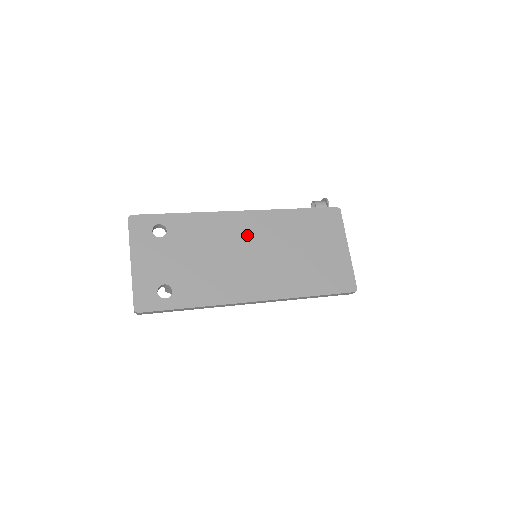
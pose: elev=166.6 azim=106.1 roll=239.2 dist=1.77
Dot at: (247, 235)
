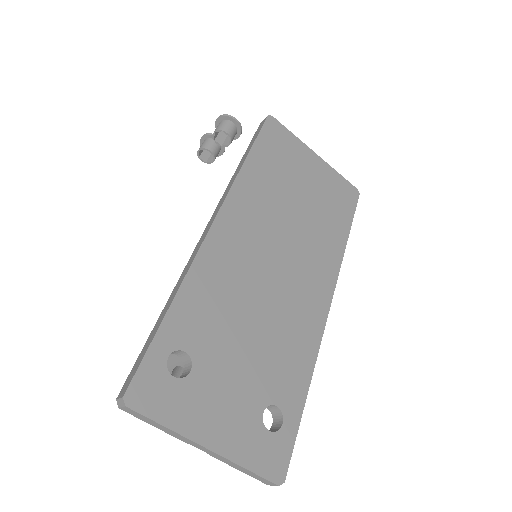
Dot at: (250, 244)
